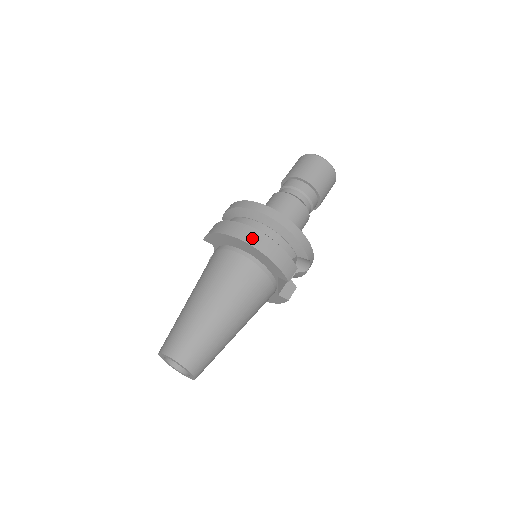
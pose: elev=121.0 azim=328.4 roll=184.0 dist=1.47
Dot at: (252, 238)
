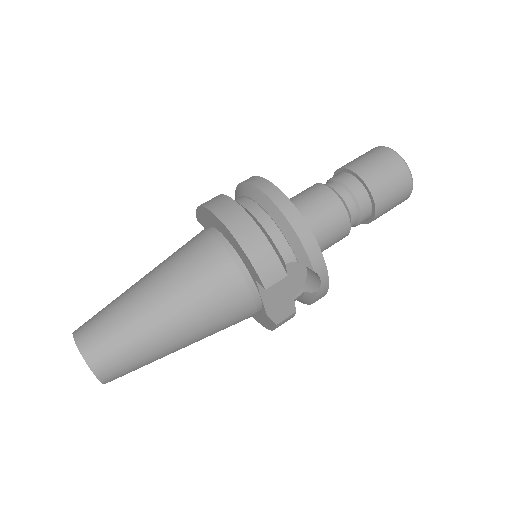
Dot at: (229, 214)
